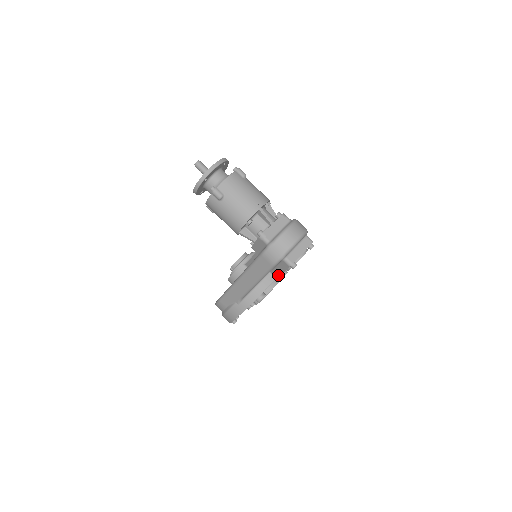
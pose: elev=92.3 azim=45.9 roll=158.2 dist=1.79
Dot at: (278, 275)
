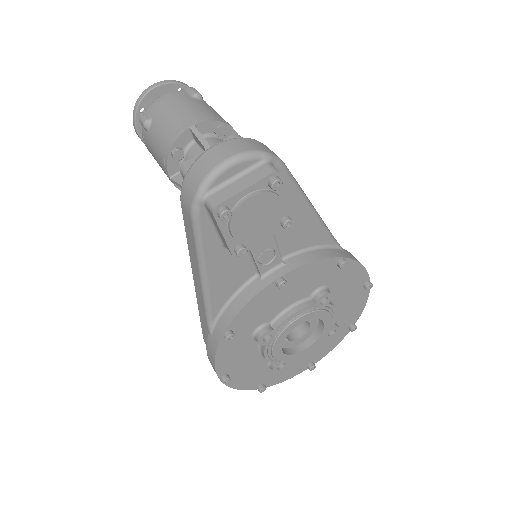
Dot at: (273, 280)
